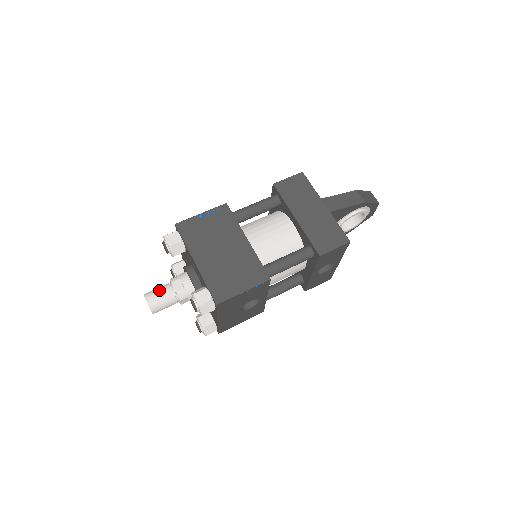
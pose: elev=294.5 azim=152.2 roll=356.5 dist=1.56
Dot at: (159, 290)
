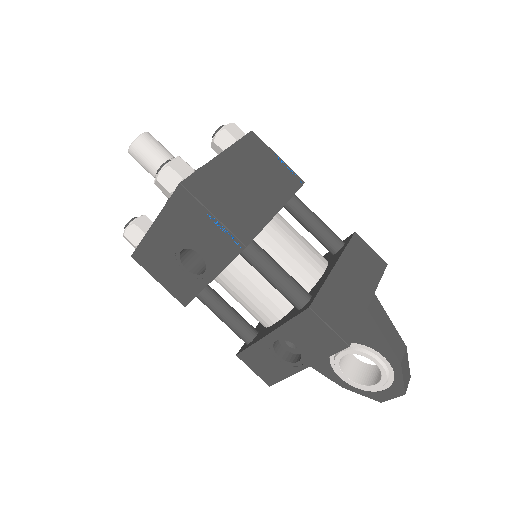
Dot at: (162, 145)
